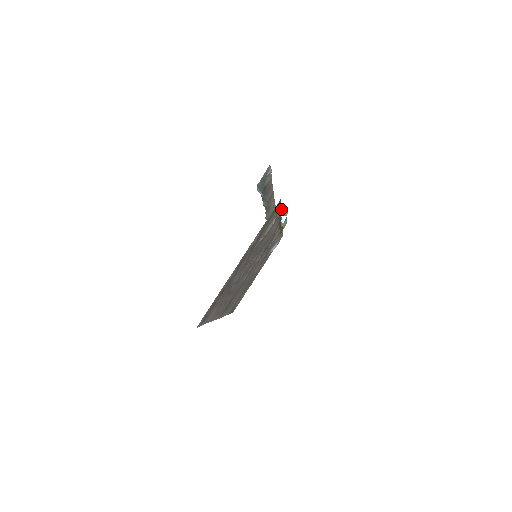
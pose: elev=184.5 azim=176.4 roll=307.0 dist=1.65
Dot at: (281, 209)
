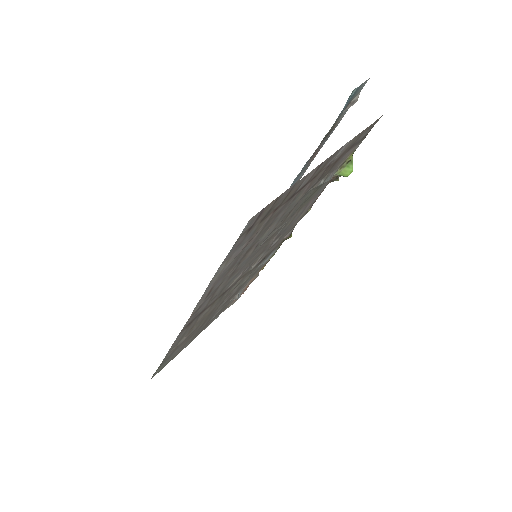
Dot at: (351, 158)
